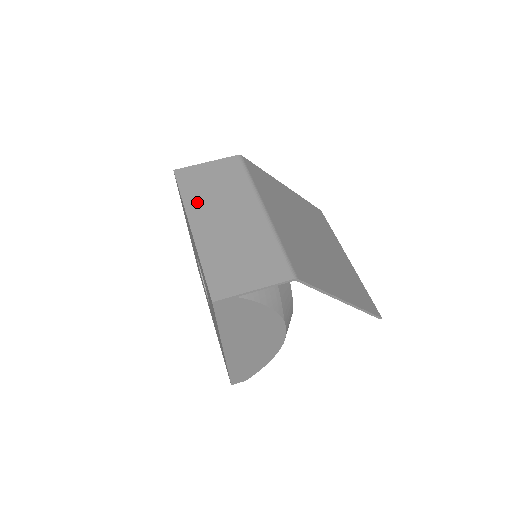
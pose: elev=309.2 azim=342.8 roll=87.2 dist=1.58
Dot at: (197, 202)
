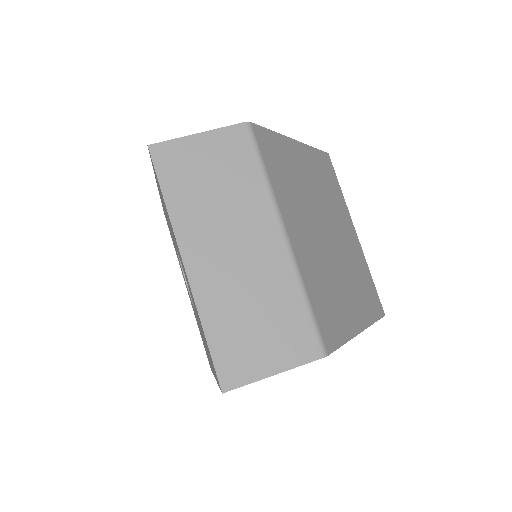
Dot at: (190, 216)
